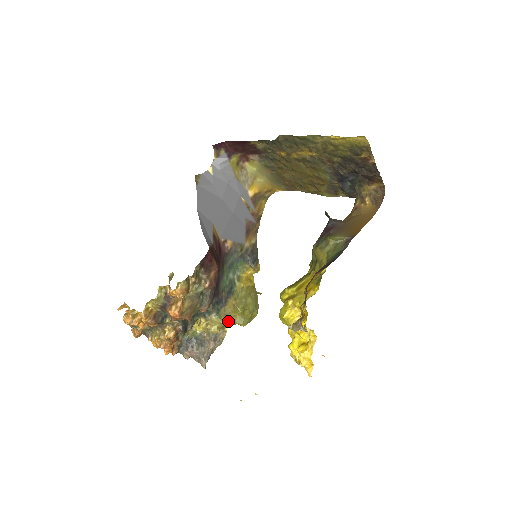
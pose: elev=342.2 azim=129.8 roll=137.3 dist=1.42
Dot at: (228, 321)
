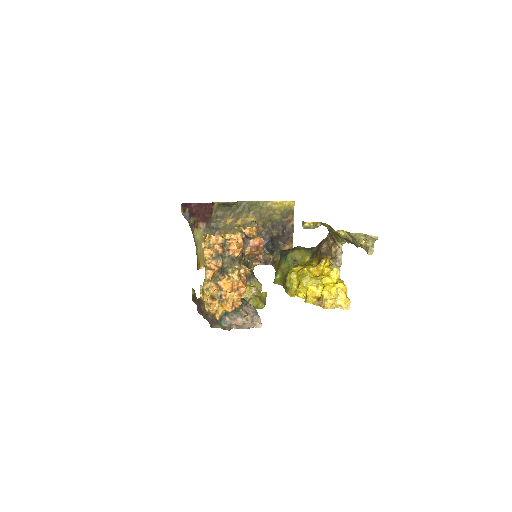
Dot at: (253, 301)
